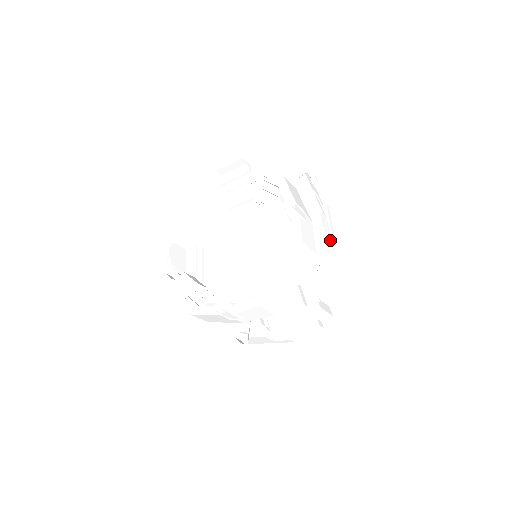
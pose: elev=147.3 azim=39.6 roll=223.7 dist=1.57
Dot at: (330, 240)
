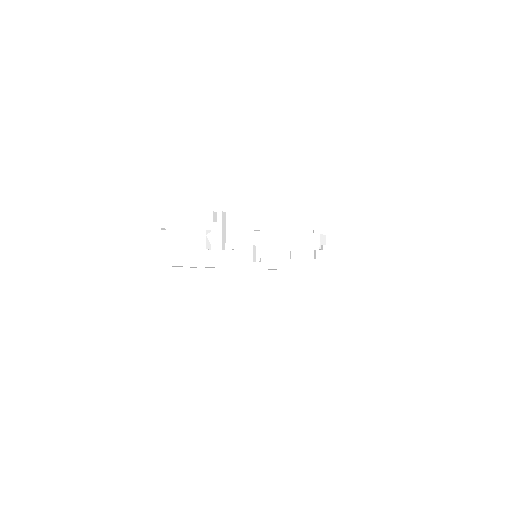
Dot at: occluded
